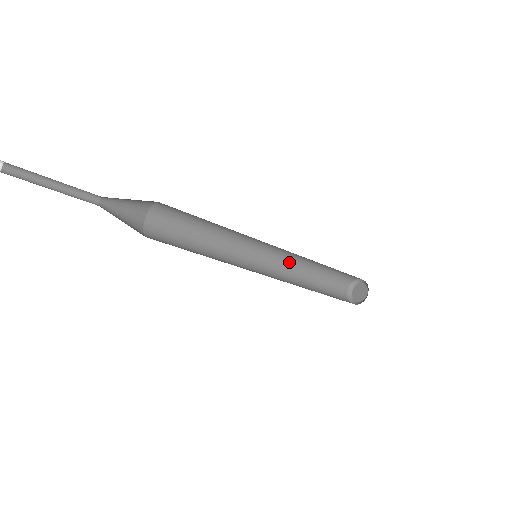
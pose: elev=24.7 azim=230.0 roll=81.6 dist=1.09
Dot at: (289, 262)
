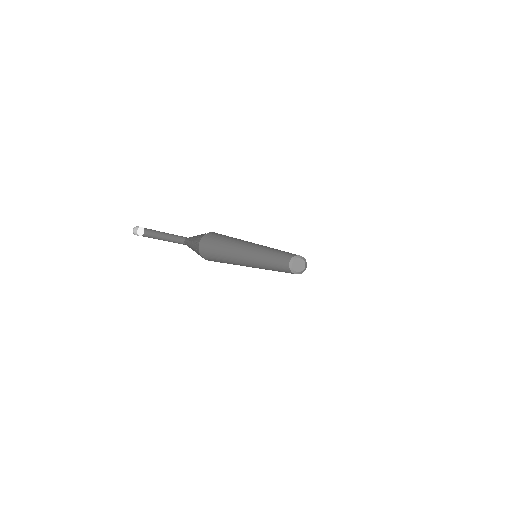
Dot at: occluded
